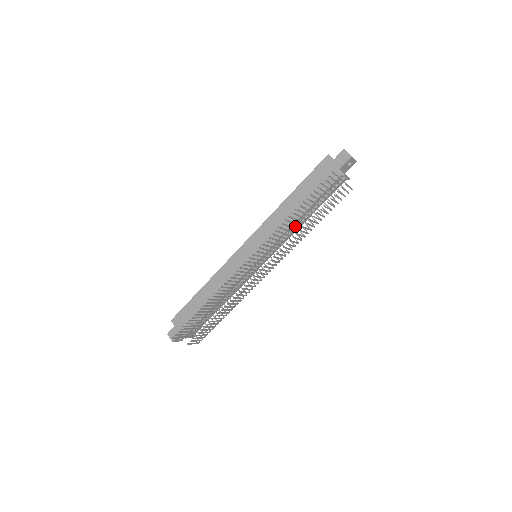
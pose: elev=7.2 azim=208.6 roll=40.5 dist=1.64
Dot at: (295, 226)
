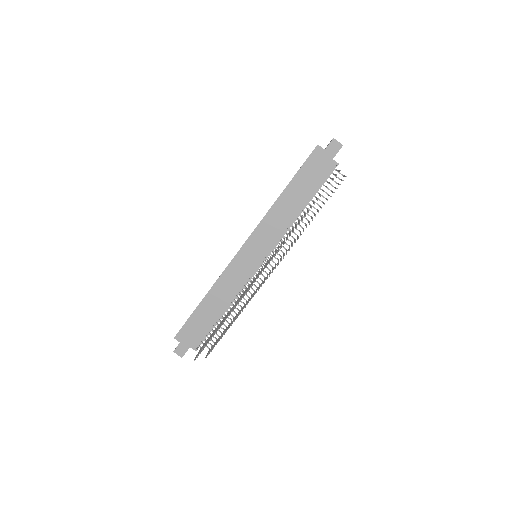
Dot at: (293, 220)
